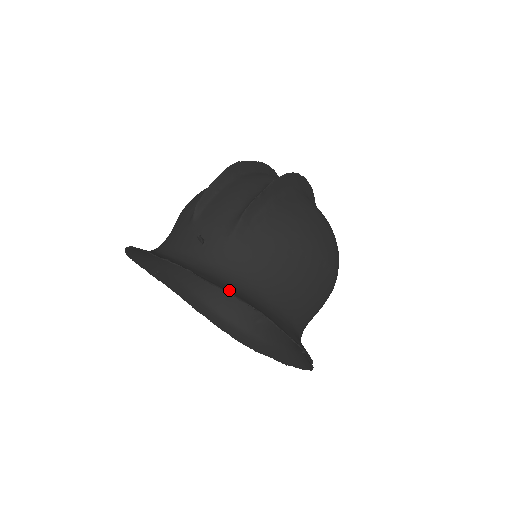
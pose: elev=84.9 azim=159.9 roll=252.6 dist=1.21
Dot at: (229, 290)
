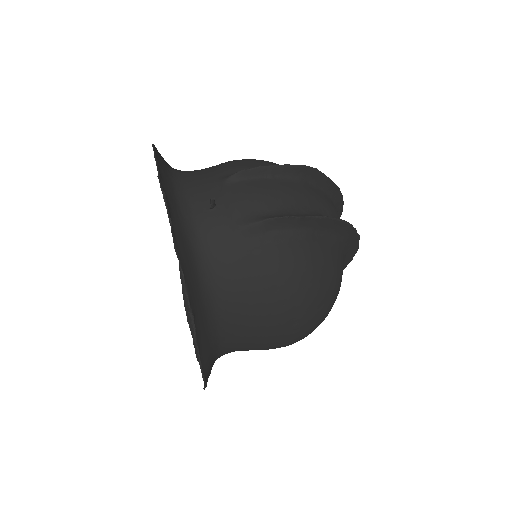
Dot at: (187, 271)
